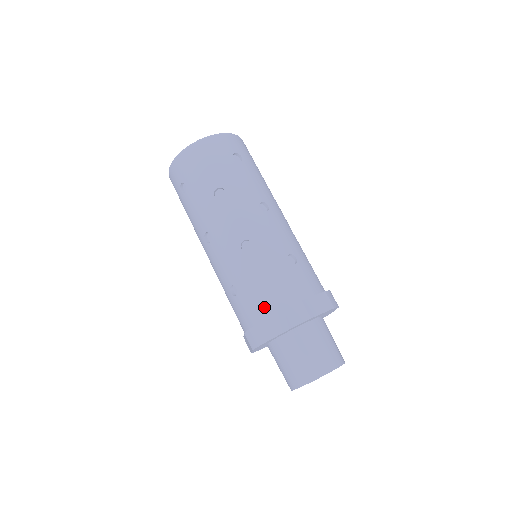
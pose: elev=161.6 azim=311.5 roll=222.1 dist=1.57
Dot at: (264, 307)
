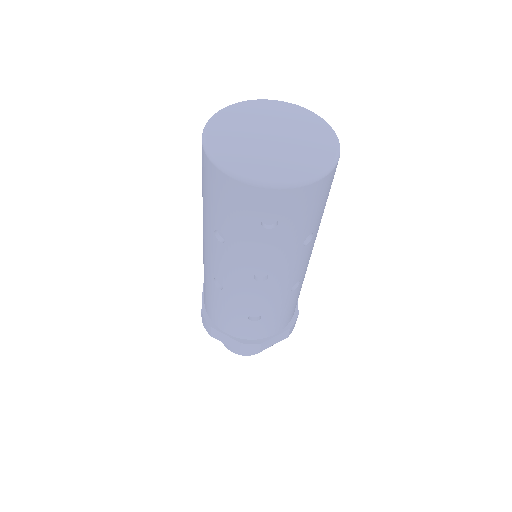
Dot at: (277, 329)
